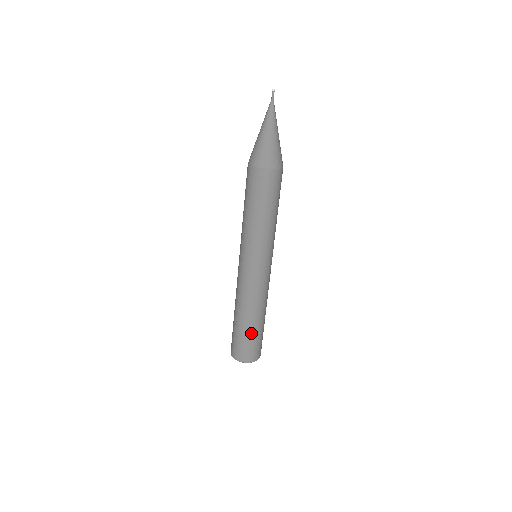
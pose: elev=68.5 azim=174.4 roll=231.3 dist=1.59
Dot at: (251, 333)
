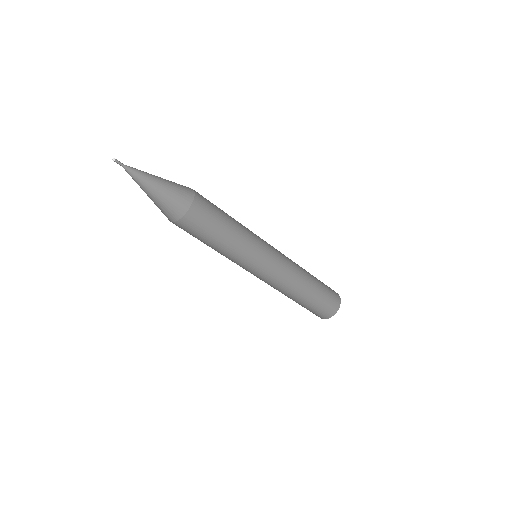
Dot at: (319, 291)
